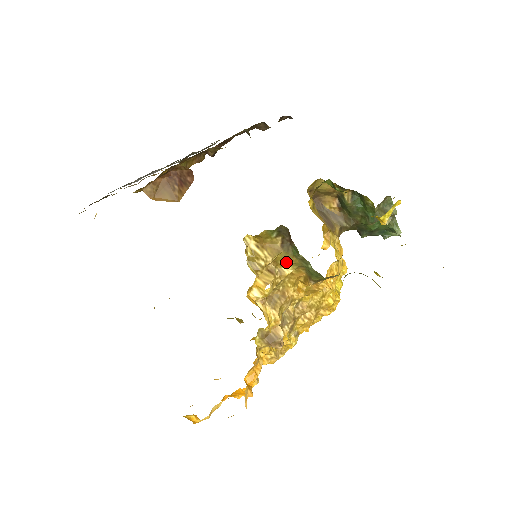
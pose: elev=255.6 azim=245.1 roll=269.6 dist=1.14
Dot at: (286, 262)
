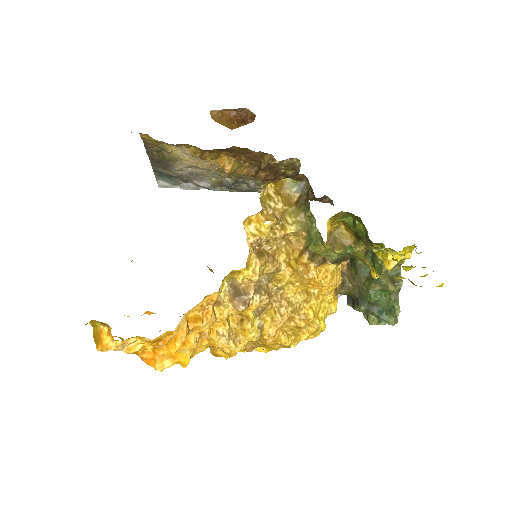
Dot at: (293, 217)
